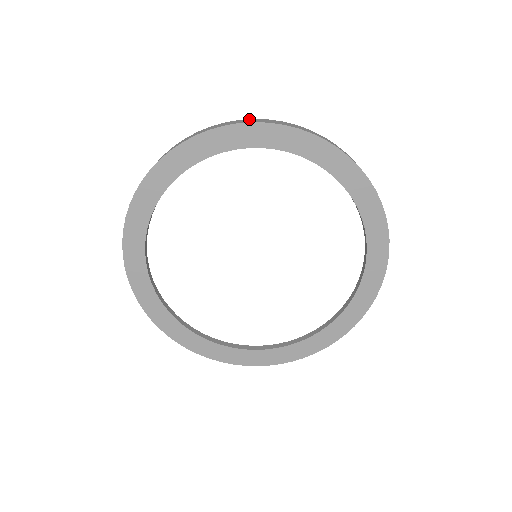
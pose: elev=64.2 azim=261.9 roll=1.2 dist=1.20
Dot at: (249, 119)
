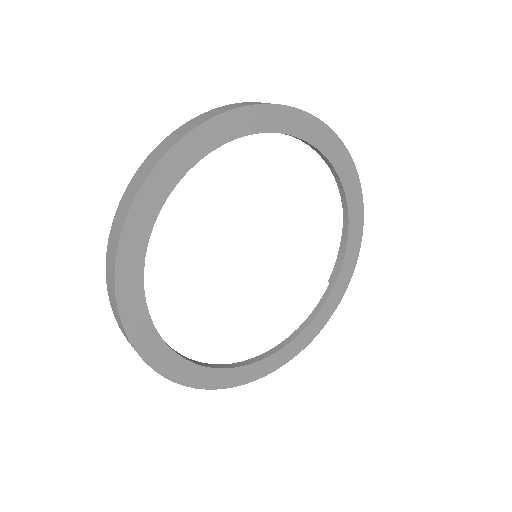
Dot at: occluded
